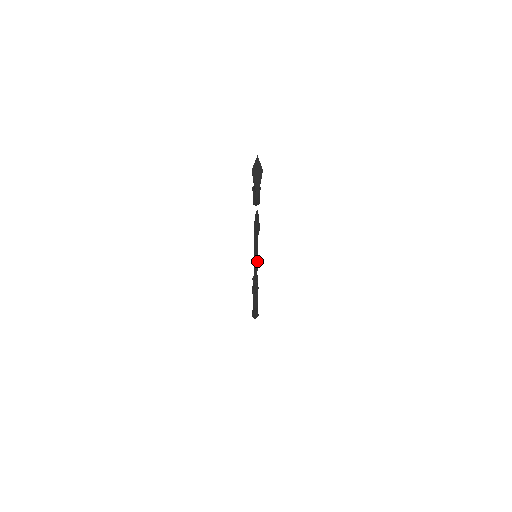
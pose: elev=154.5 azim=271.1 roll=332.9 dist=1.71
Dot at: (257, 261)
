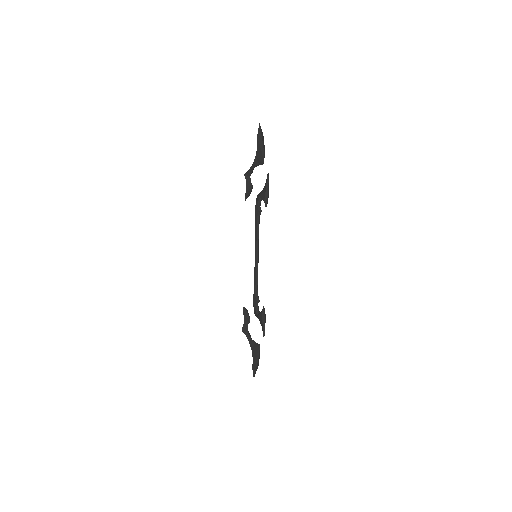
Dot at: (258, 262)
